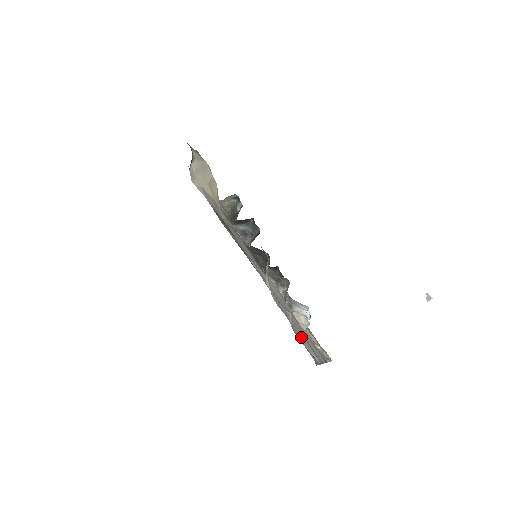
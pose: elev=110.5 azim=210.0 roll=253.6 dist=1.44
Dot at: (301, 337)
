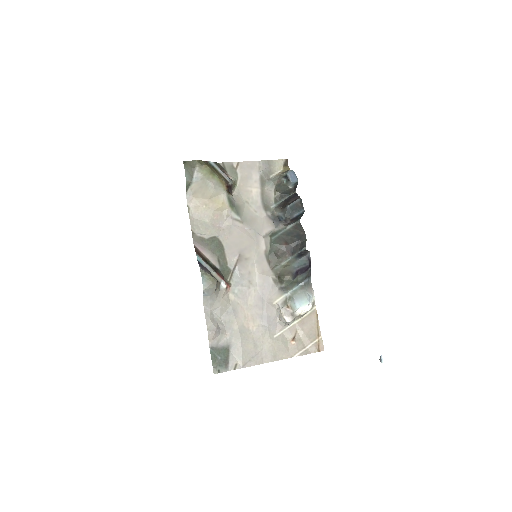
Dot at: (235, 344)
